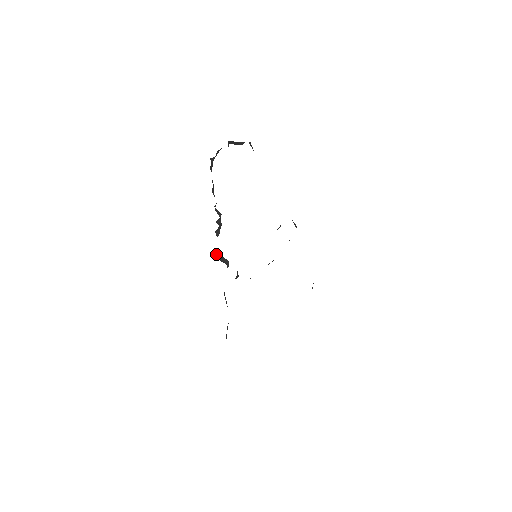
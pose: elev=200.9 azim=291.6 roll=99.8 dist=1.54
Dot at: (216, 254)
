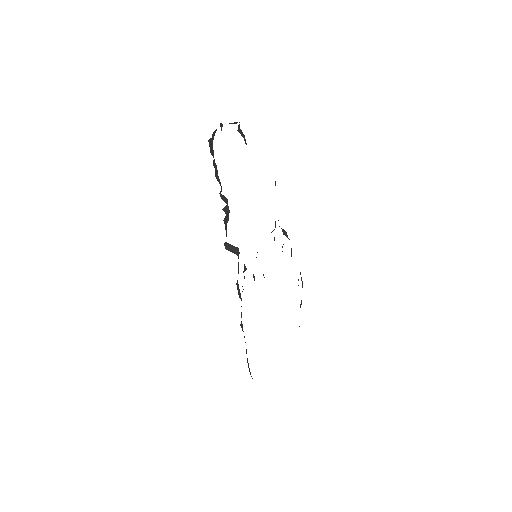
Dot at: (226, 243)
